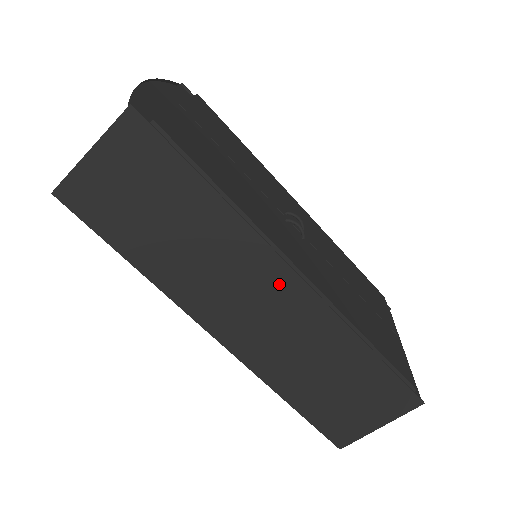
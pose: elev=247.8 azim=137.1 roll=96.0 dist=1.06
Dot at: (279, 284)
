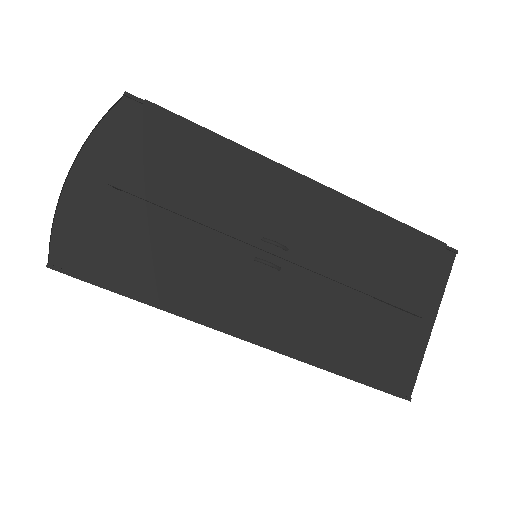
Dot at: occluded
